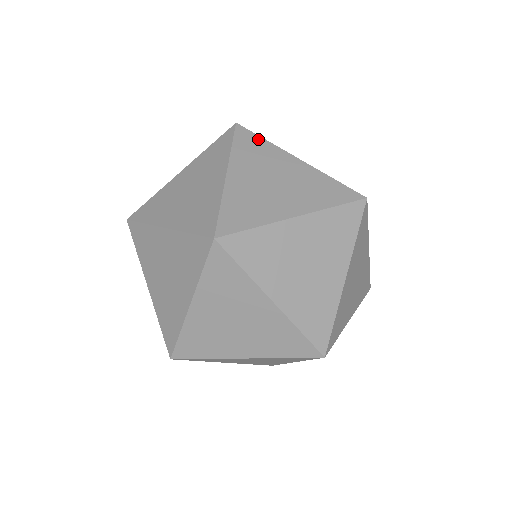
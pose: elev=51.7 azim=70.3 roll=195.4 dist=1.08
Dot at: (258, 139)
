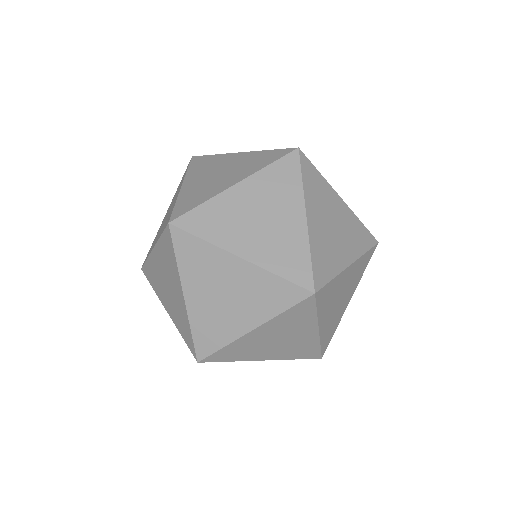
Dot at: (208, 157)
